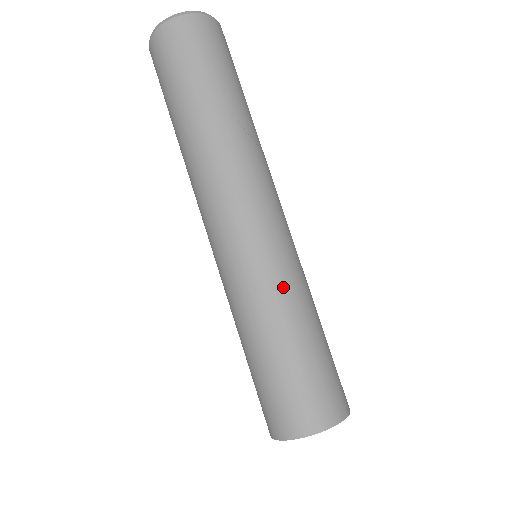
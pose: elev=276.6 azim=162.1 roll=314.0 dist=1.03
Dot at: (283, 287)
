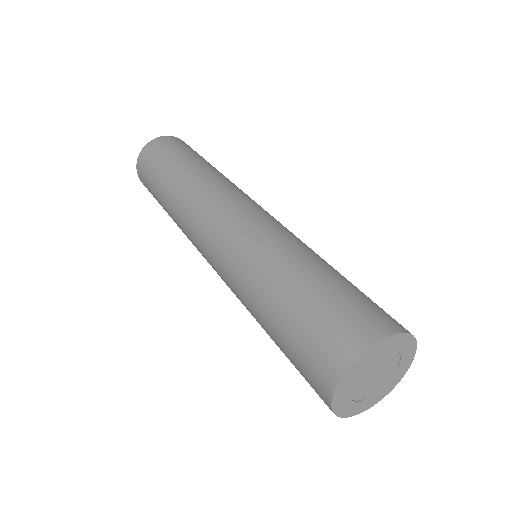
Dot at: occluded
